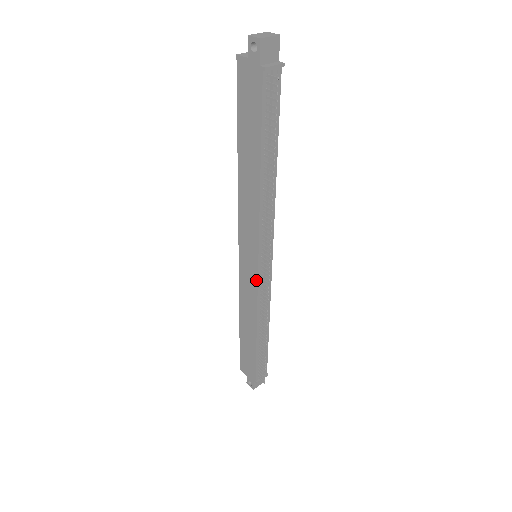
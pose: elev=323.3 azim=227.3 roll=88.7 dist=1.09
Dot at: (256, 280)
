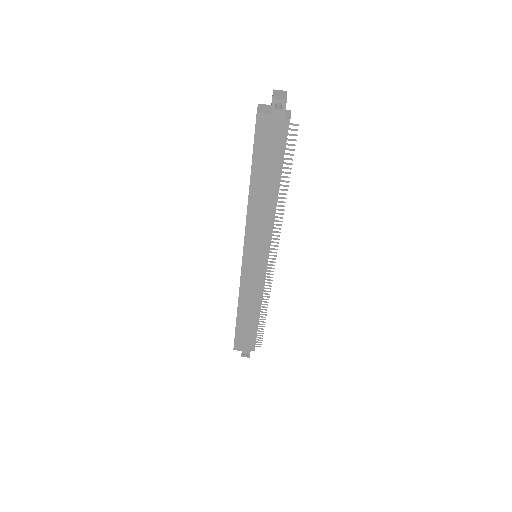
Dot at: (262, 274)
